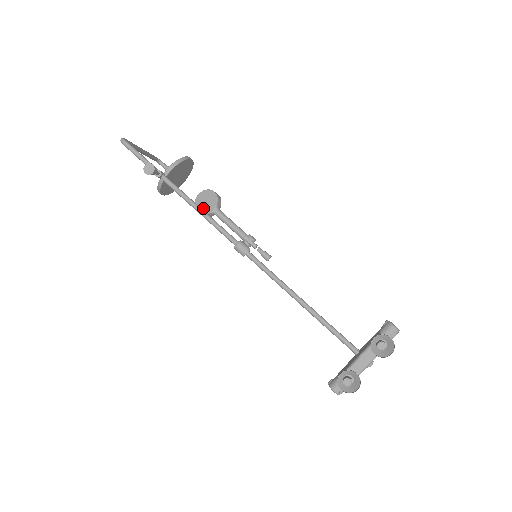
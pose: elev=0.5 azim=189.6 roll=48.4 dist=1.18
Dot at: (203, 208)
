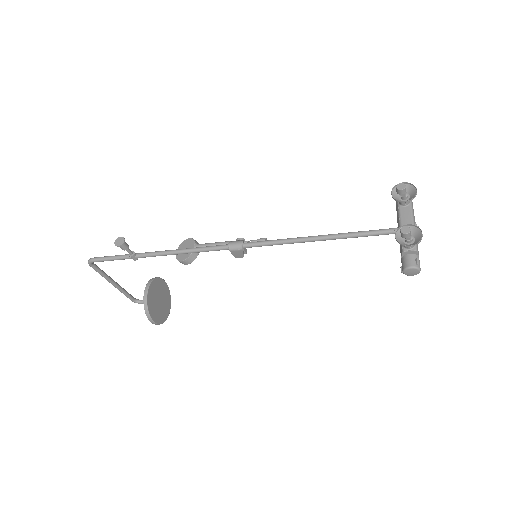
Dot at: (185, 254)
